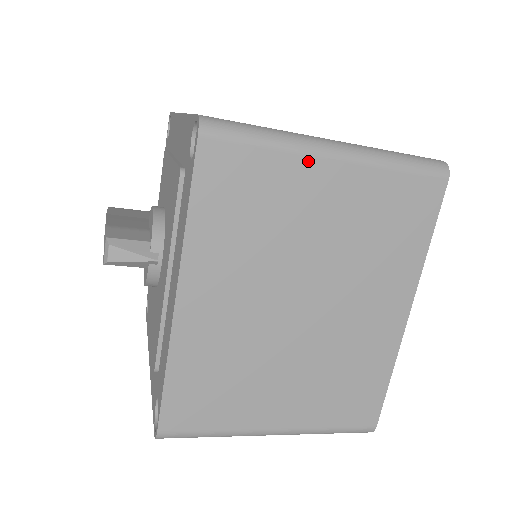
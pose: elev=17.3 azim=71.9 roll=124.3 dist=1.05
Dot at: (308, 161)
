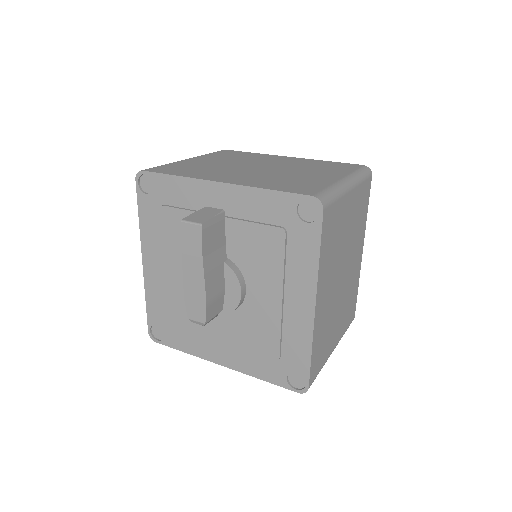
Dot at: occluded
